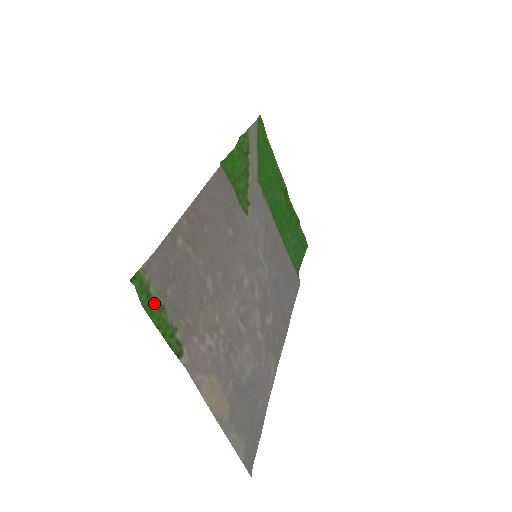
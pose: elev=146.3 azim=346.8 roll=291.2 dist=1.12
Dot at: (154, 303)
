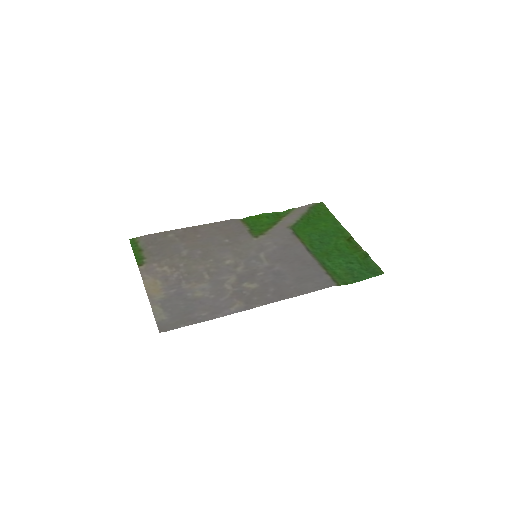
Dot at: (139, 249)
